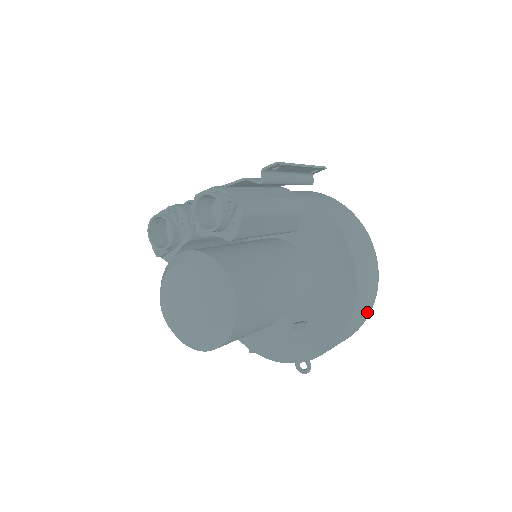
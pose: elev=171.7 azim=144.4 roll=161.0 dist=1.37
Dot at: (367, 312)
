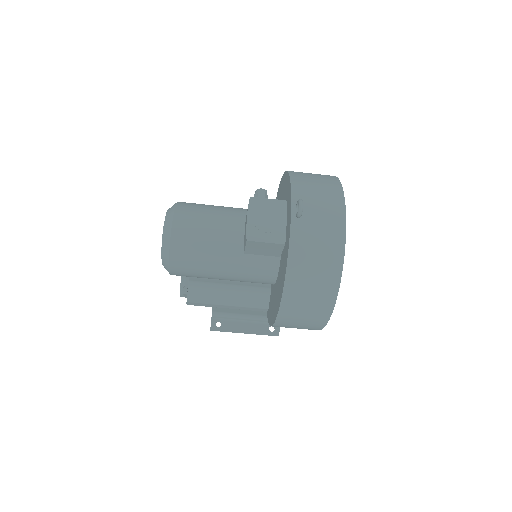
Dot at: occluded
